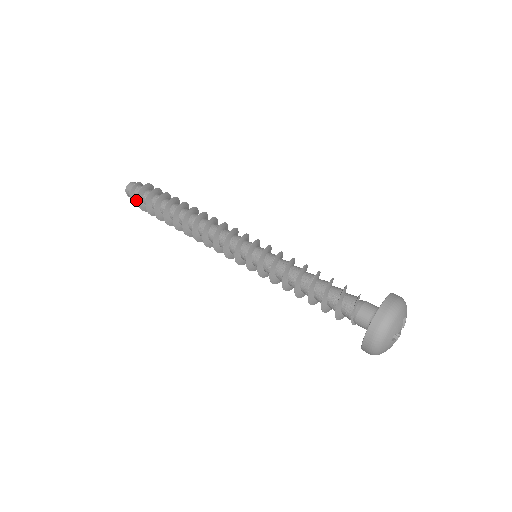
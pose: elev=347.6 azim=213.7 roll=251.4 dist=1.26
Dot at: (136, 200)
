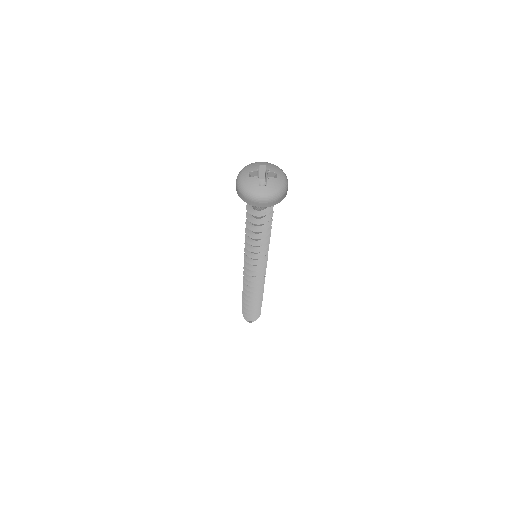
Dot at: occluded
